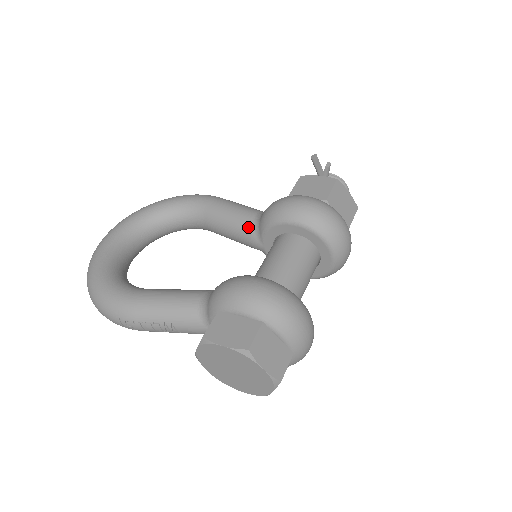
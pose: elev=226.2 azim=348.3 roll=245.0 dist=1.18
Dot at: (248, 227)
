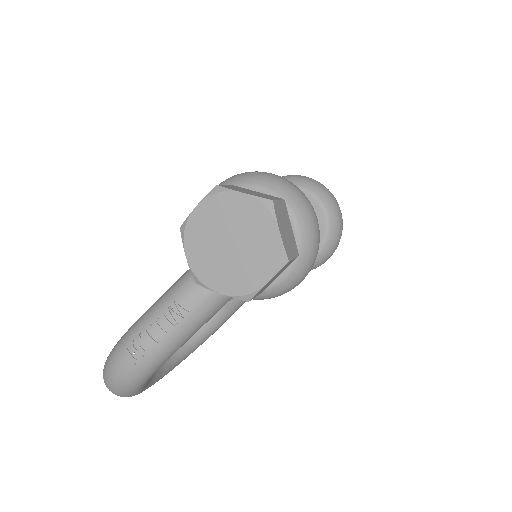
Dot at: occluded
